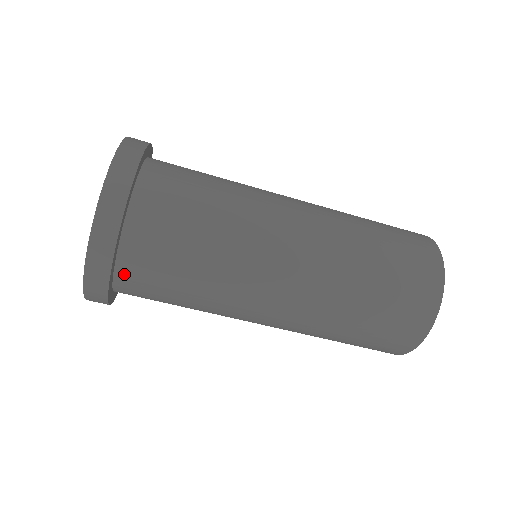
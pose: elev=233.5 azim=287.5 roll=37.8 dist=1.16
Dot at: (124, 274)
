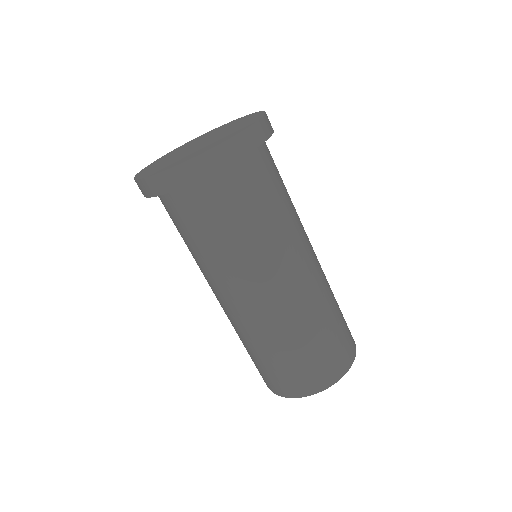
Dot at: (164, 199)
